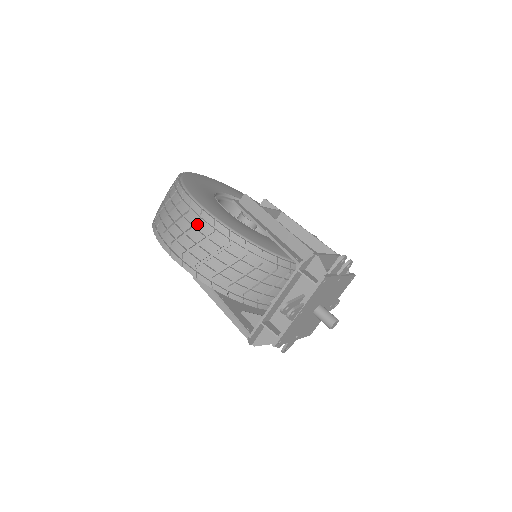
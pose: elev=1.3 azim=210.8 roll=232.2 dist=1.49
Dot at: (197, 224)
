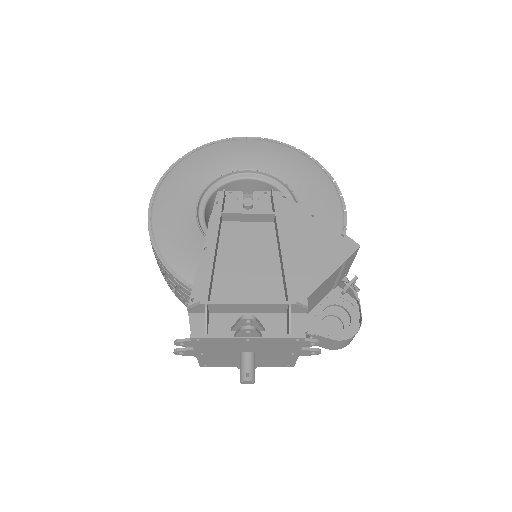
Dot at: occluded
